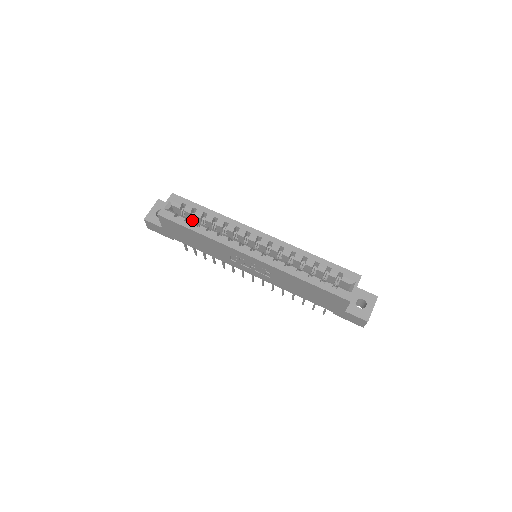
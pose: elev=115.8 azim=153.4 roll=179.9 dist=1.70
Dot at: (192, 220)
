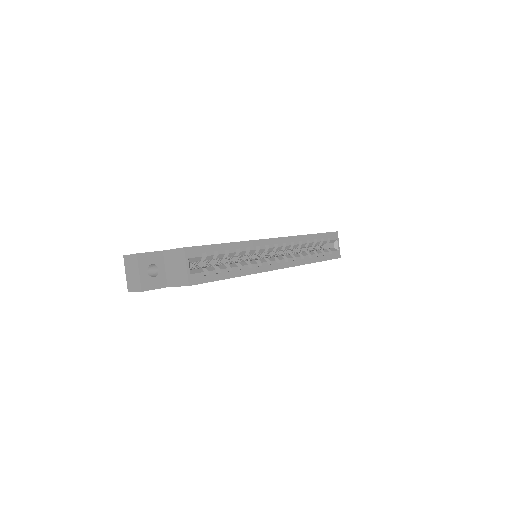
Dot at: (219, 266)
